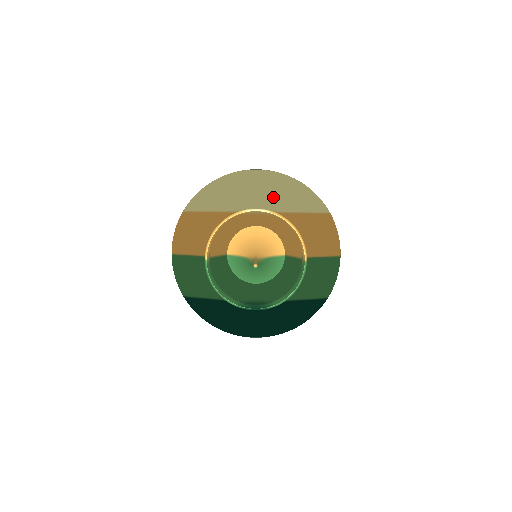
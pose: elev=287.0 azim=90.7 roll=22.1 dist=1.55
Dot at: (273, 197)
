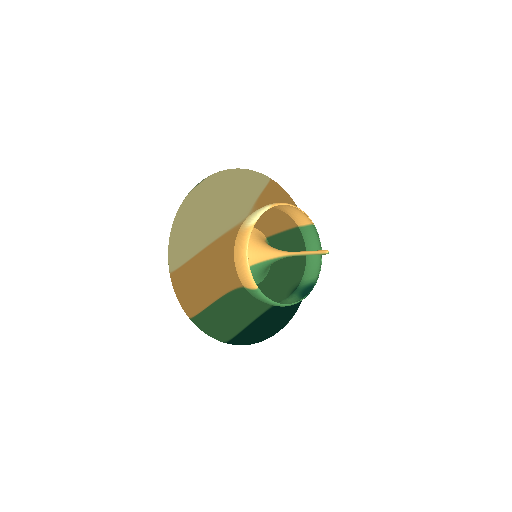
Dot at: (236, 196)
